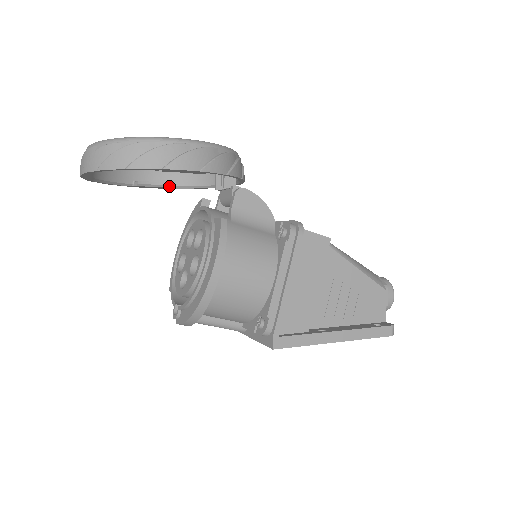
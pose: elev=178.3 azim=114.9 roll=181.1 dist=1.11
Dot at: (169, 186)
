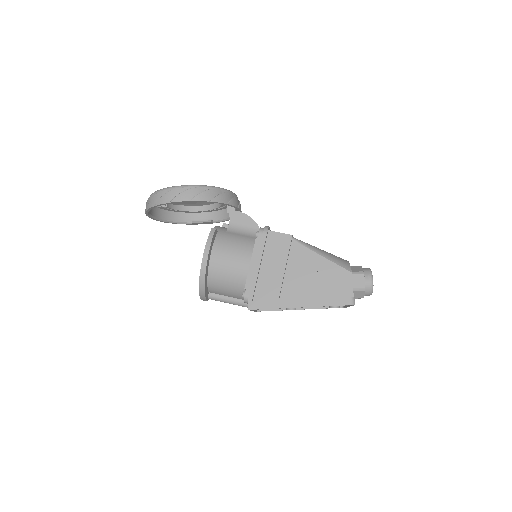
Dot at: (214, 221)
